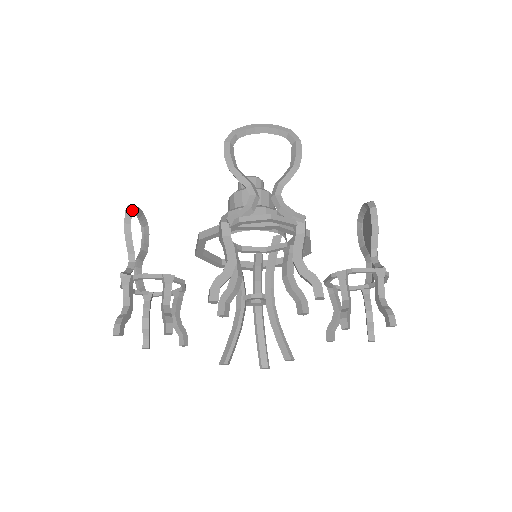
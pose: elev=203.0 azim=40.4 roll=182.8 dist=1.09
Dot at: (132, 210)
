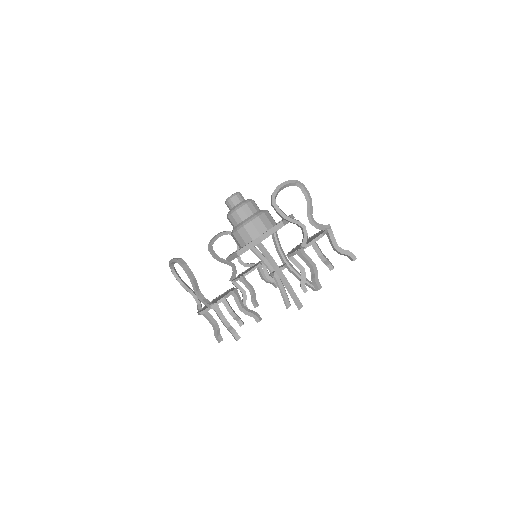
Dot at: (212, 244)
